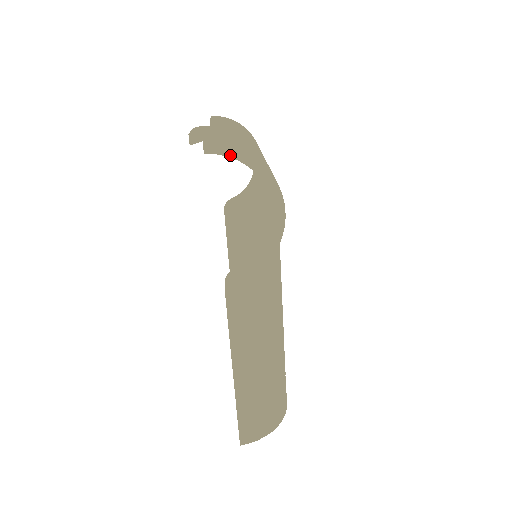
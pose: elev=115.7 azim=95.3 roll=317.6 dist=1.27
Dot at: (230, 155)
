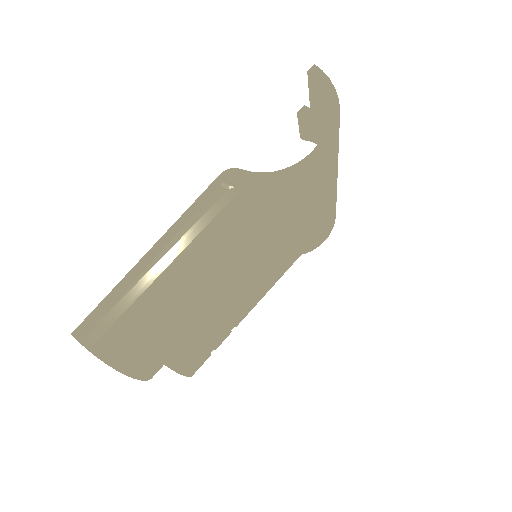
Dot at: (323, 86)
